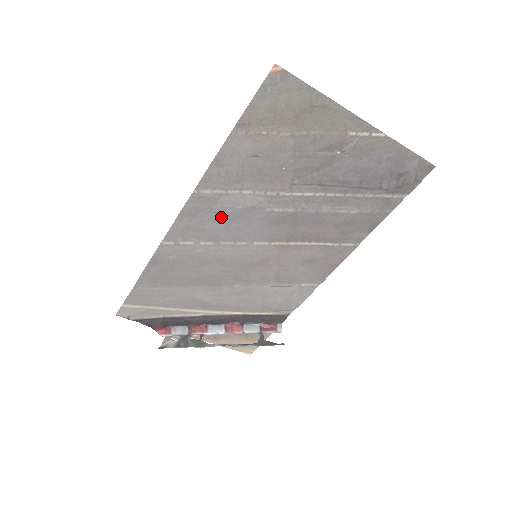
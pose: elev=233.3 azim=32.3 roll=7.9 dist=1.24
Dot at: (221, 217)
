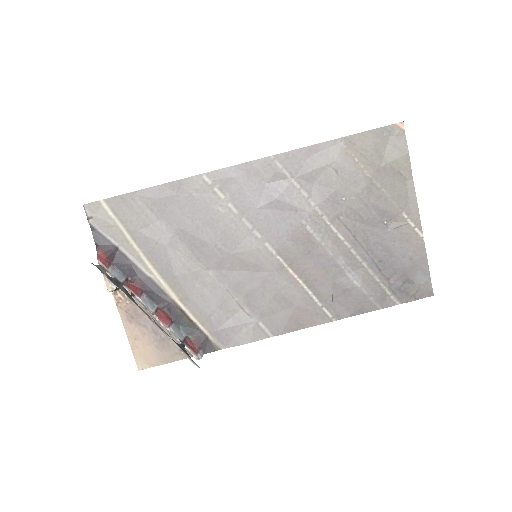
Dot at: (267, 196)
